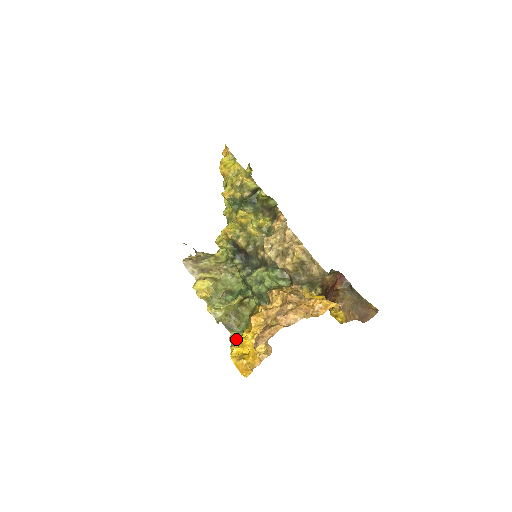
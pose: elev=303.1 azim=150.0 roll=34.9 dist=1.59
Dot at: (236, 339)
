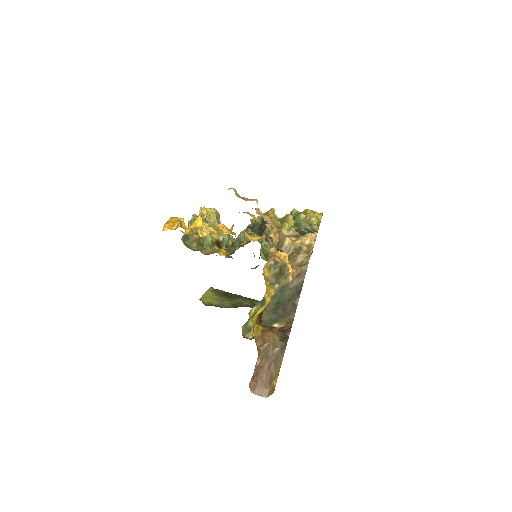
Dot at: occluded
